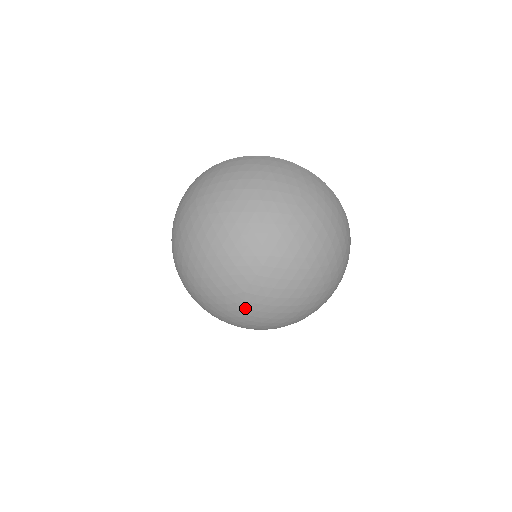
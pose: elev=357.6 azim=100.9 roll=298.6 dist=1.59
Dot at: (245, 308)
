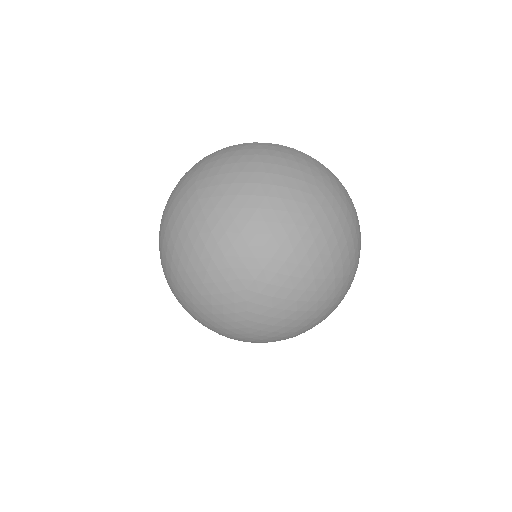
Dot at: (245, 310)
